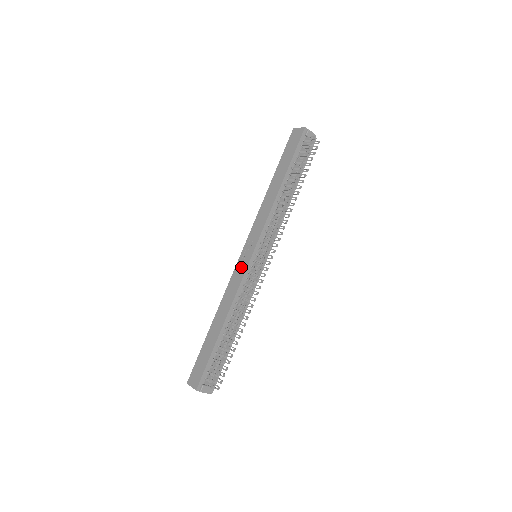
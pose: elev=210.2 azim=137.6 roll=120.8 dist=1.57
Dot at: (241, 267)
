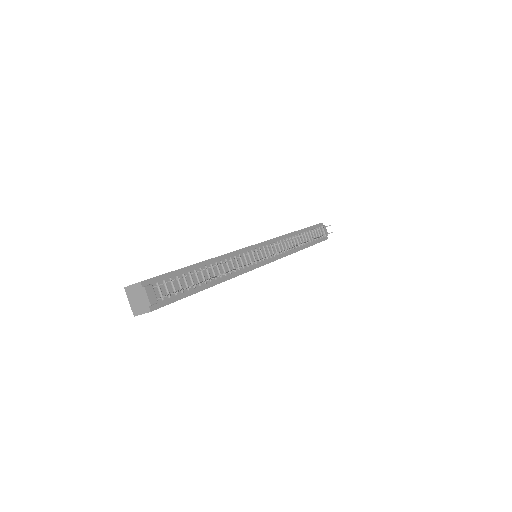
Dot at: occluded
